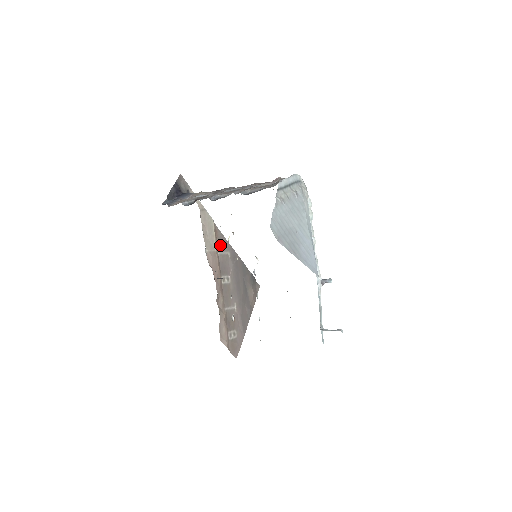
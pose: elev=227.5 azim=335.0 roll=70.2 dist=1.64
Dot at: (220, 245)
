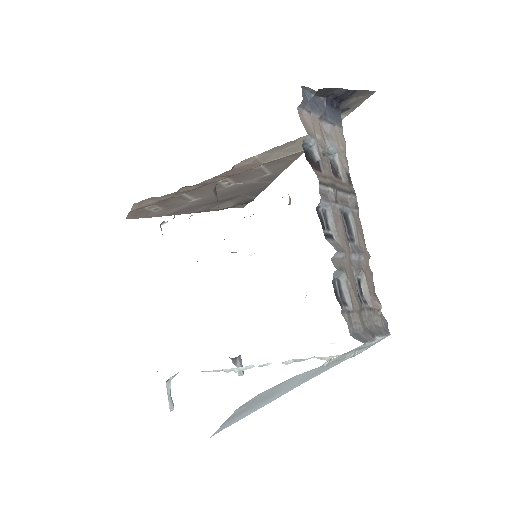
Dot at: (276, 163)
